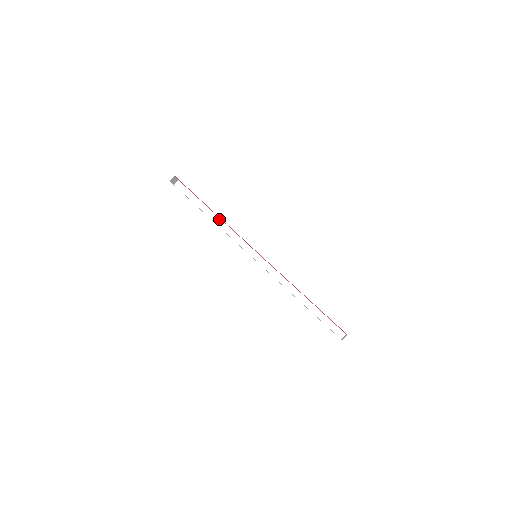
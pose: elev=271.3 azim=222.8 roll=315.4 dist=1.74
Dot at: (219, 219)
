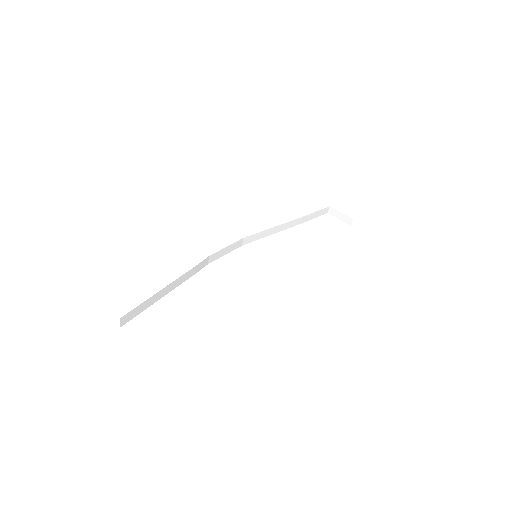
Dot at: (187, 273)
